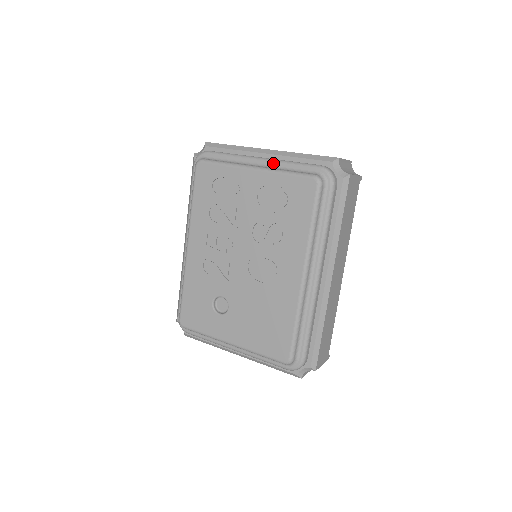
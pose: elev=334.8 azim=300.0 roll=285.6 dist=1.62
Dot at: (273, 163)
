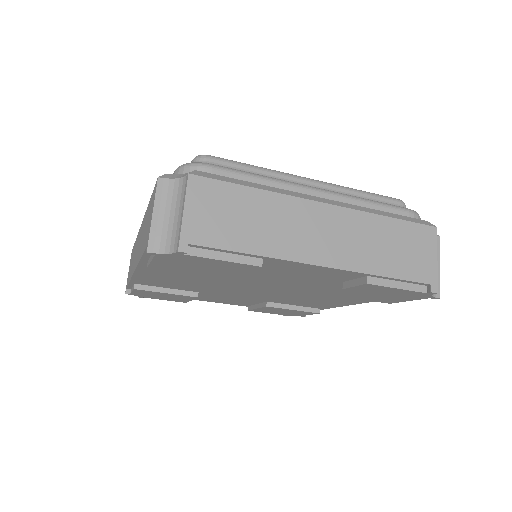
Dot at: occluded
